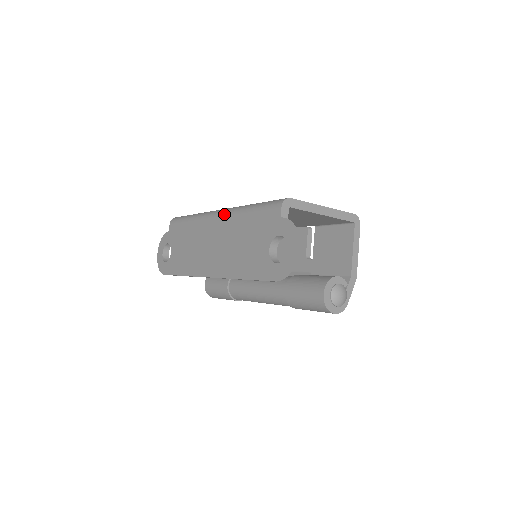
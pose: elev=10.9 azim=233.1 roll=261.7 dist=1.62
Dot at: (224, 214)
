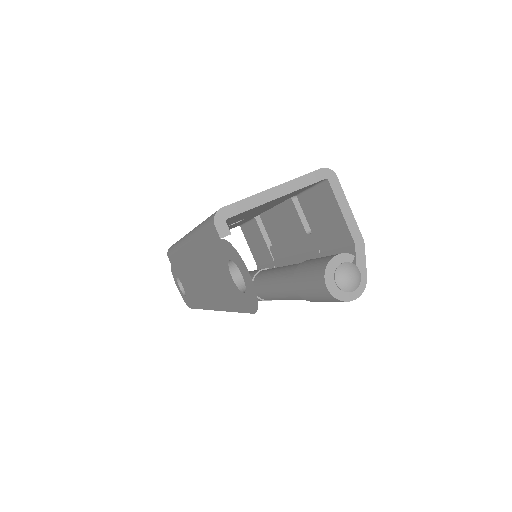
Dot at: (188, 241)
